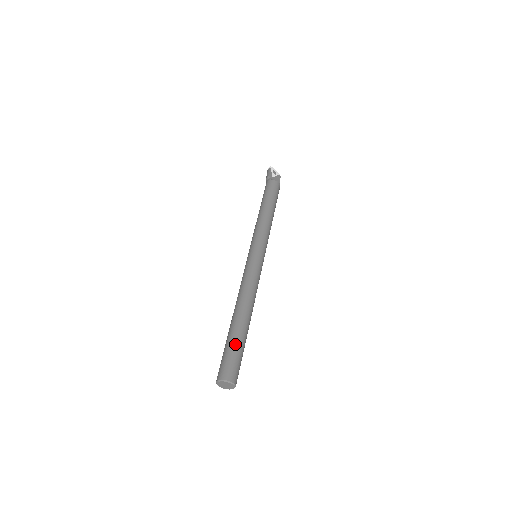
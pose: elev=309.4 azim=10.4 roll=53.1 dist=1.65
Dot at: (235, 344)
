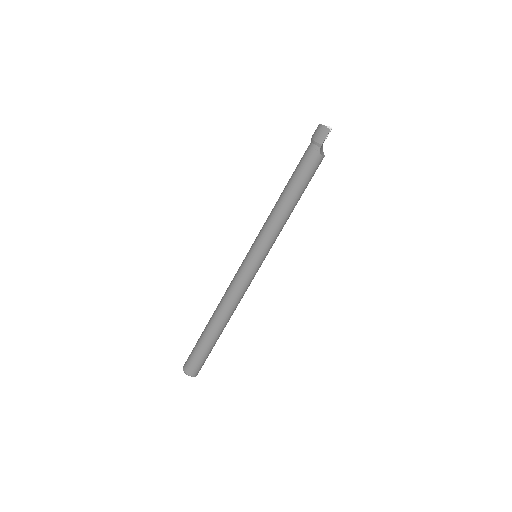
Dot at: (209, 351)
